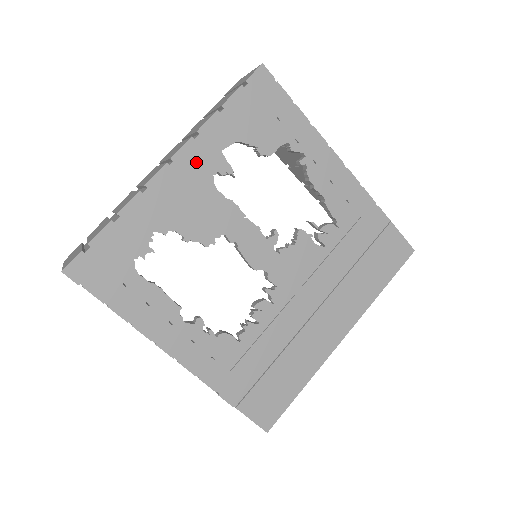
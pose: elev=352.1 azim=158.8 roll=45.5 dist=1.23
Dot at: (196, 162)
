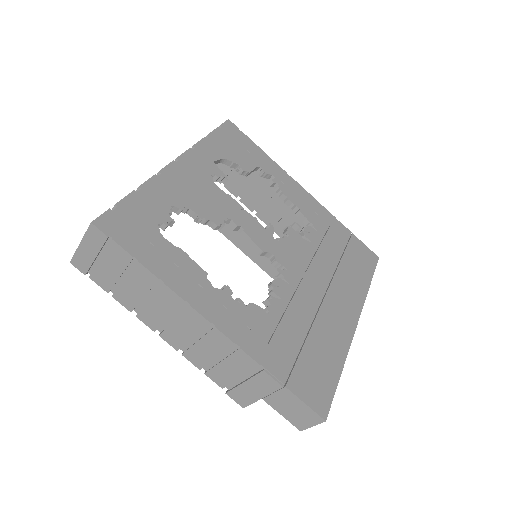
Dot at: (196, 164)
